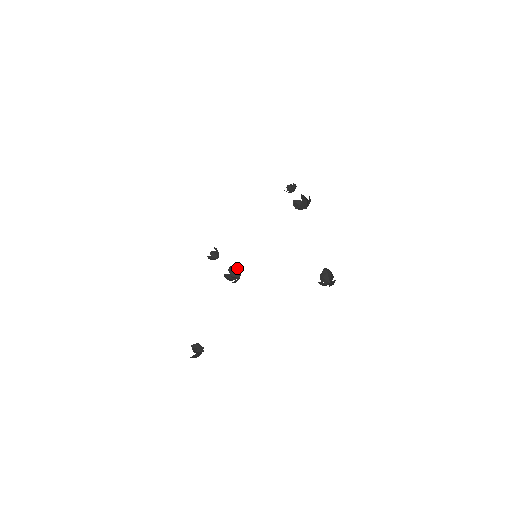
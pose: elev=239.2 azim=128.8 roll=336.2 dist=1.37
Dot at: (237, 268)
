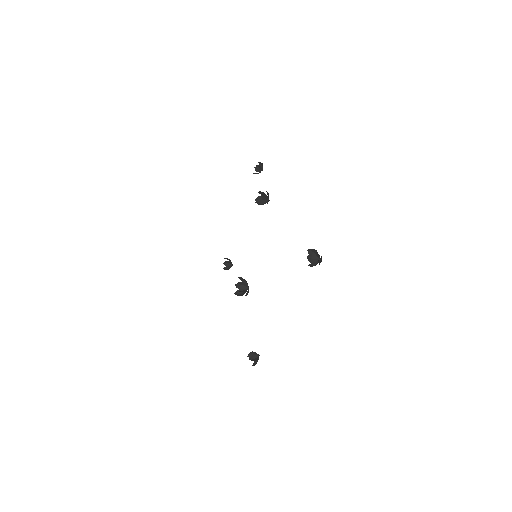
Dot at: (242, 282)
